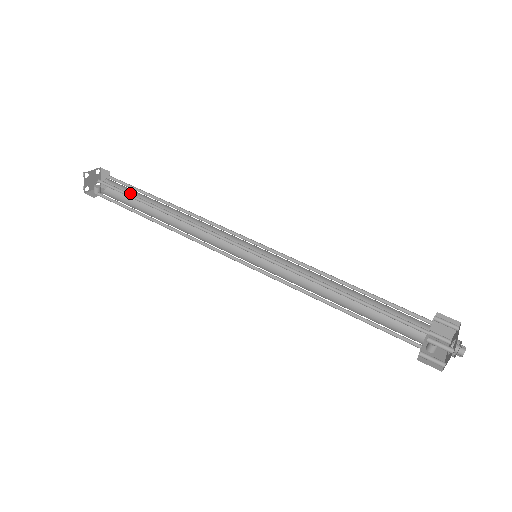
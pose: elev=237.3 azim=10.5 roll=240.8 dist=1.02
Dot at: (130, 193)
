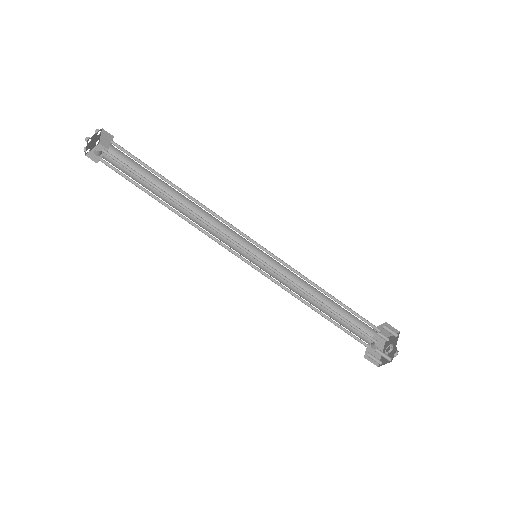
Dot at: (135, 164)
